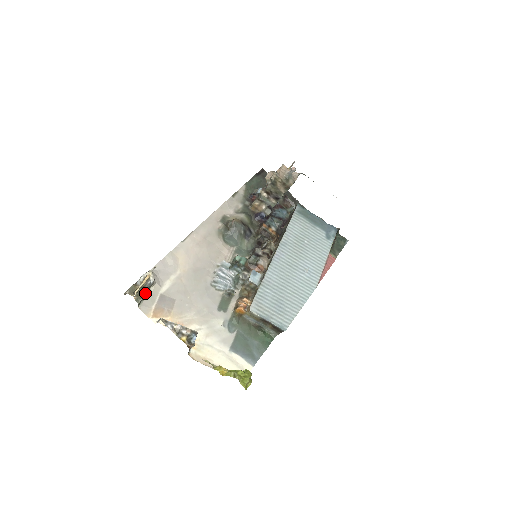
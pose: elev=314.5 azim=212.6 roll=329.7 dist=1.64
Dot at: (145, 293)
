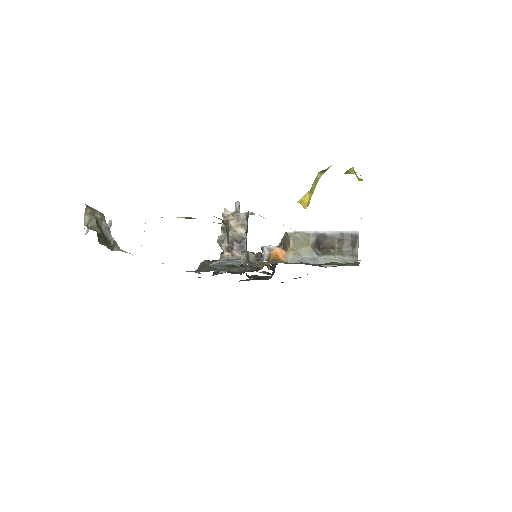
Dot at: (105, 241)
